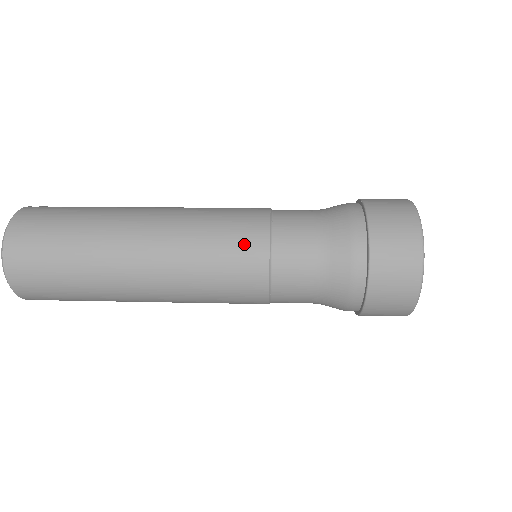
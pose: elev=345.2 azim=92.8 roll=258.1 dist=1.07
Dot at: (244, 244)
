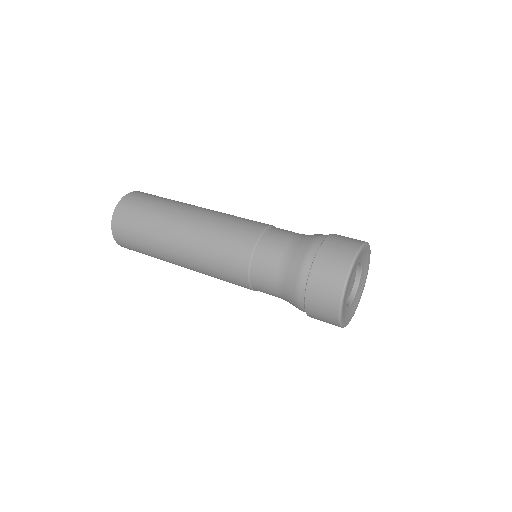
Dot at: (234, 279)
